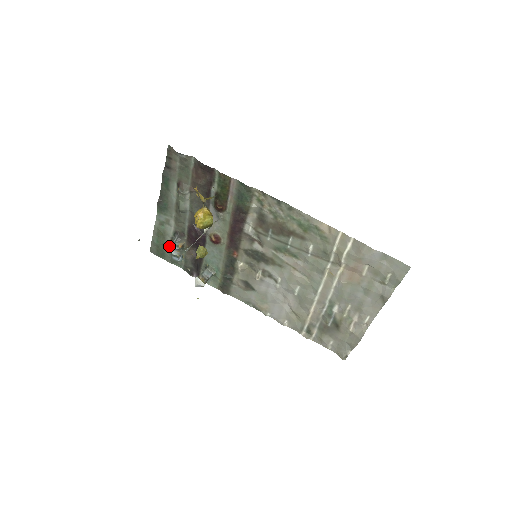
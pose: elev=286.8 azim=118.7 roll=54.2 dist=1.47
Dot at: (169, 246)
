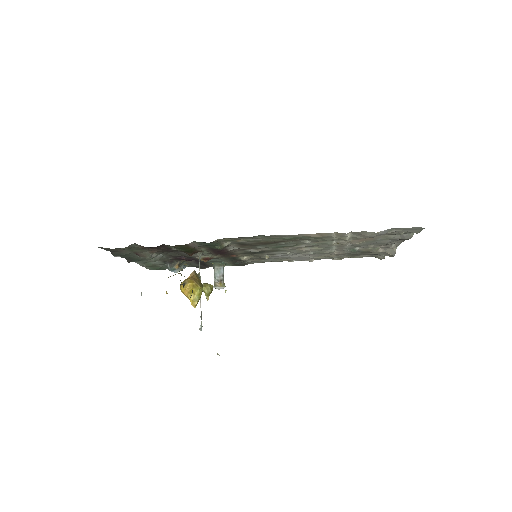
Dot at: (166, 267)
